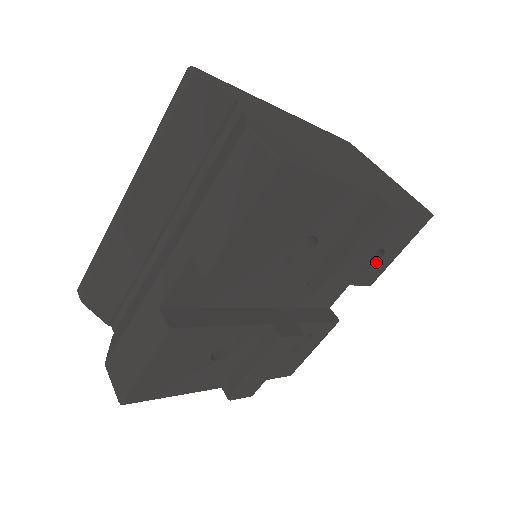
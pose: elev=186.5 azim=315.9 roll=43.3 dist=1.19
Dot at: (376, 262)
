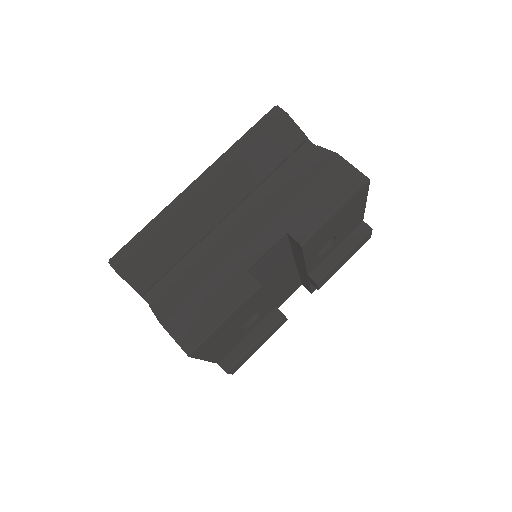
Dot at: occluded
